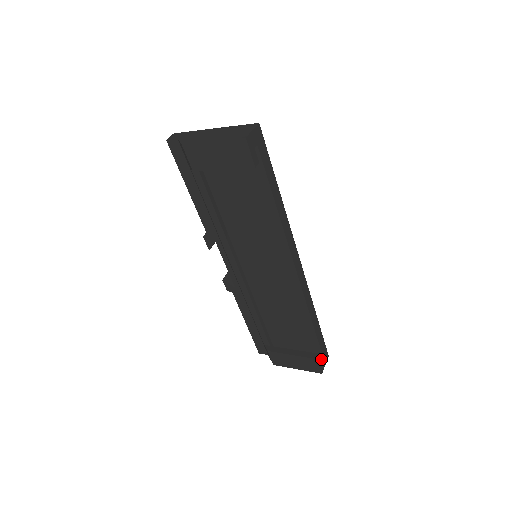
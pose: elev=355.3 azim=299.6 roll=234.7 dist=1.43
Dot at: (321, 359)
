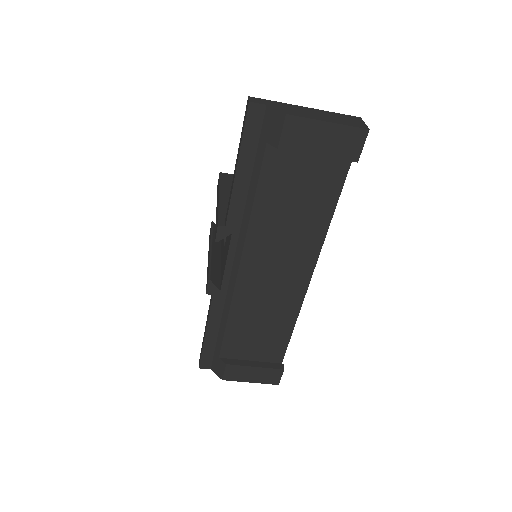
Dot at: occluded
